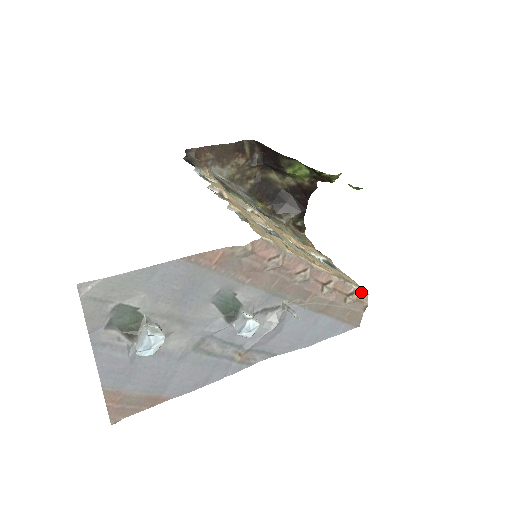
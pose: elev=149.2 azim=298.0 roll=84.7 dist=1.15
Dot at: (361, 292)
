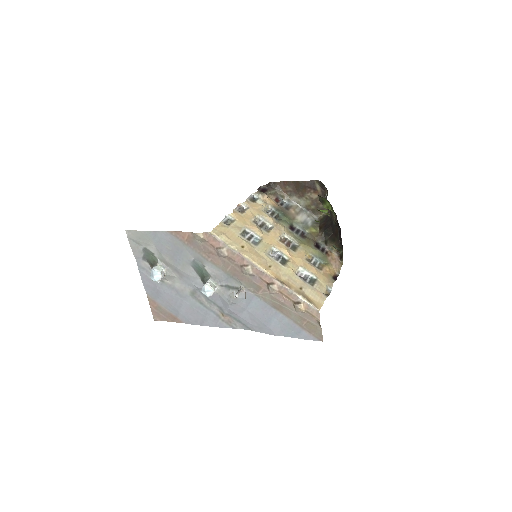
Dot at: (310, 306)
